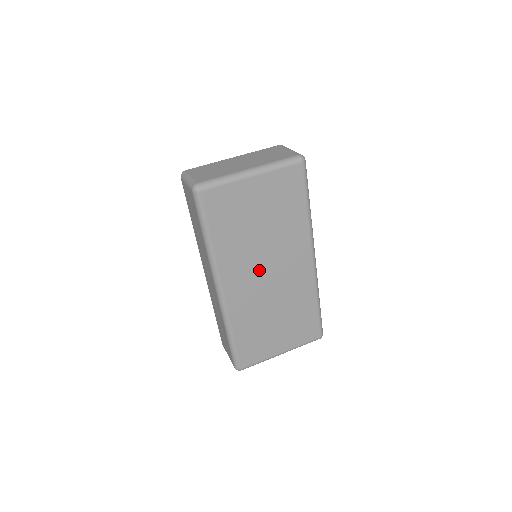
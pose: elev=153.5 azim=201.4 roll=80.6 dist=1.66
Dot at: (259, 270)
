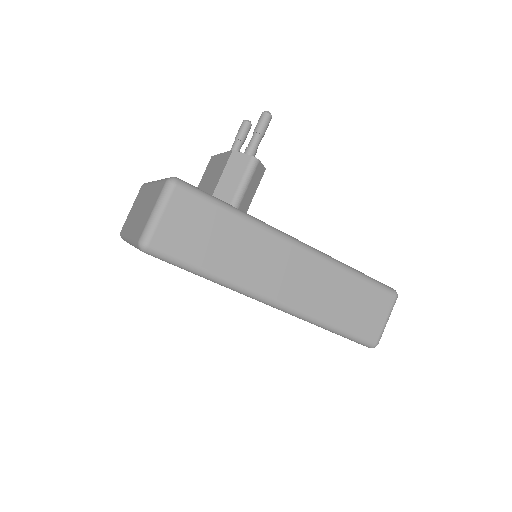
Dot at: occluded
